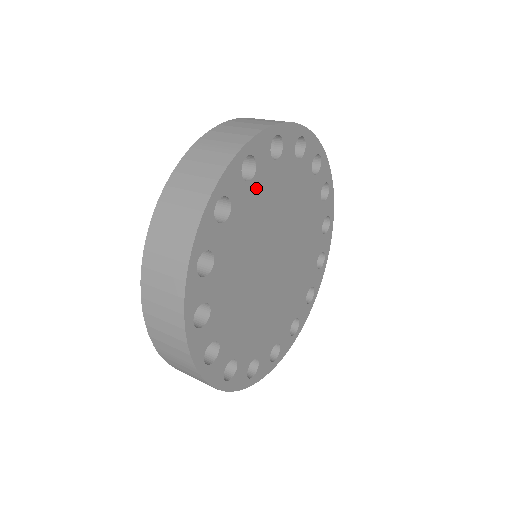
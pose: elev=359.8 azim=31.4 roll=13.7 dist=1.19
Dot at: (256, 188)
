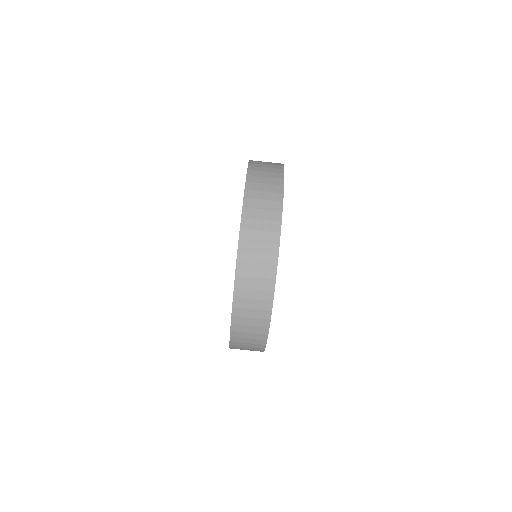
Dot at: occluded
